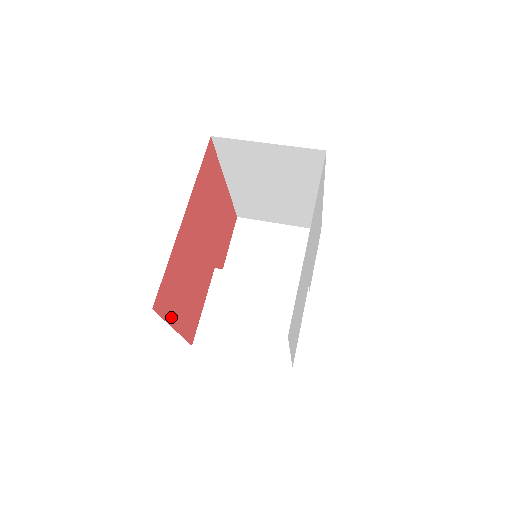
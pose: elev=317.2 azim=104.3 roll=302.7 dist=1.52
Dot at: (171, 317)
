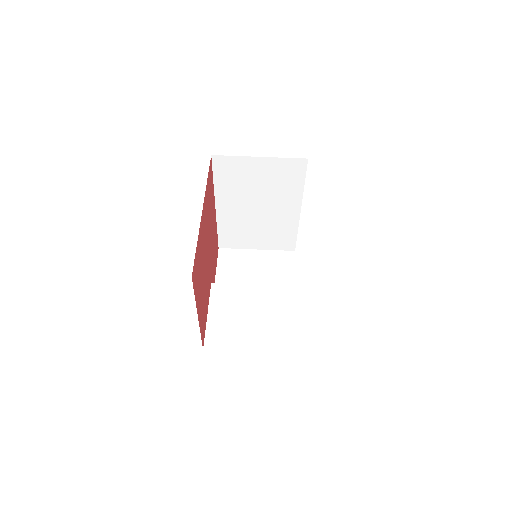
Dot at: (197, 301)
